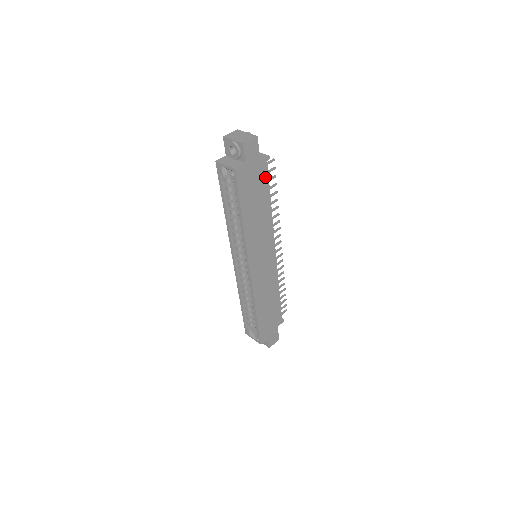
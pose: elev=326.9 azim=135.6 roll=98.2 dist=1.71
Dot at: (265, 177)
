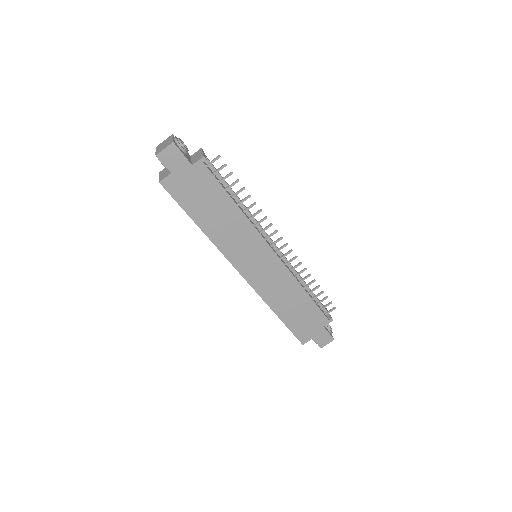
Dot at: (210, 179)
